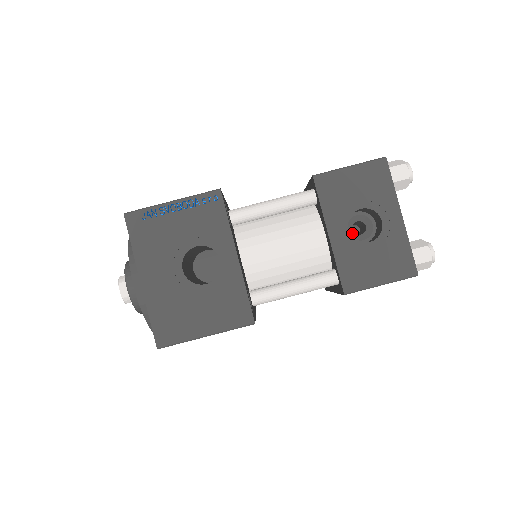
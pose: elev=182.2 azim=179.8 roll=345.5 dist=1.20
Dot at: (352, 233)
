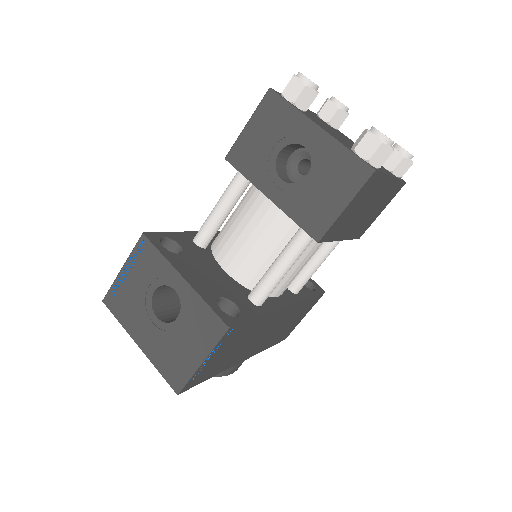
Dot at: (301, 177)
